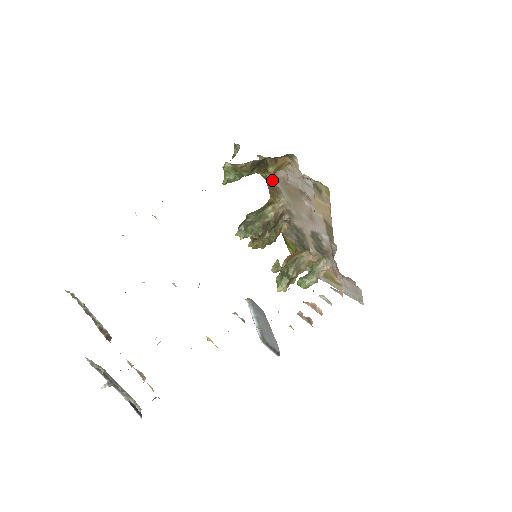
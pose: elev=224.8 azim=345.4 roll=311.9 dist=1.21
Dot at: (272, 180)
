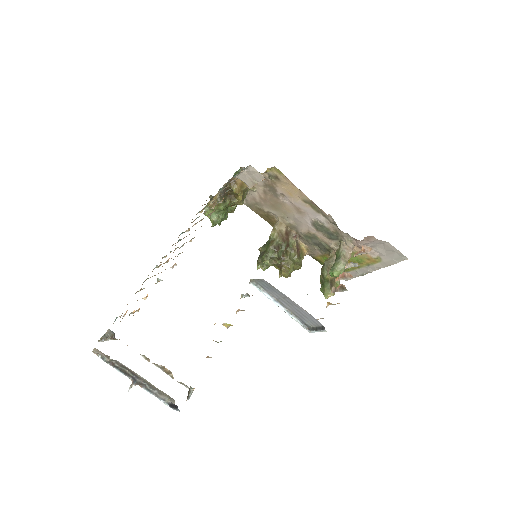
Dot at: (260, 210)
